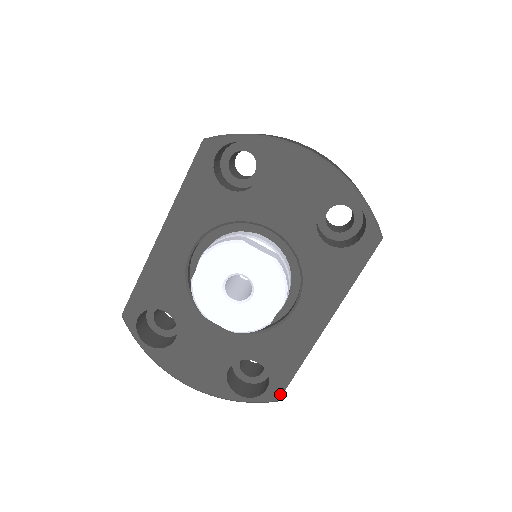
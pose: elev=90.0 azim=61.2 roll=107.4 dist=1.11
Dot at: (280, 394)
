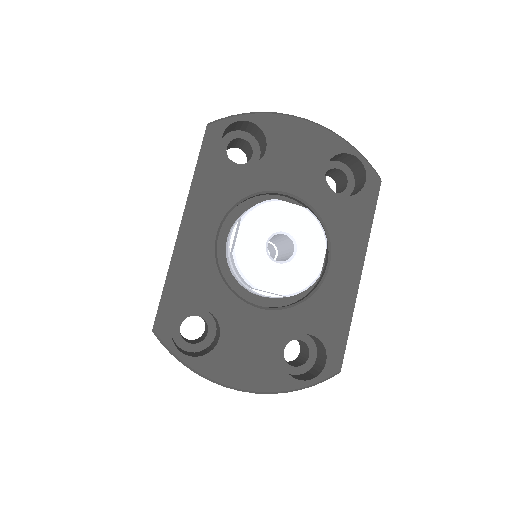
Dot at: (340, 362)
